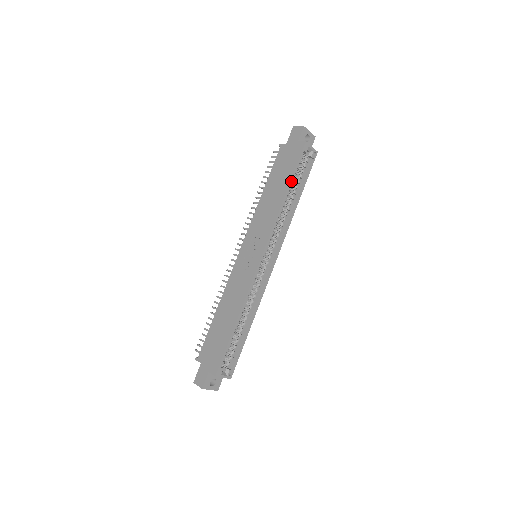
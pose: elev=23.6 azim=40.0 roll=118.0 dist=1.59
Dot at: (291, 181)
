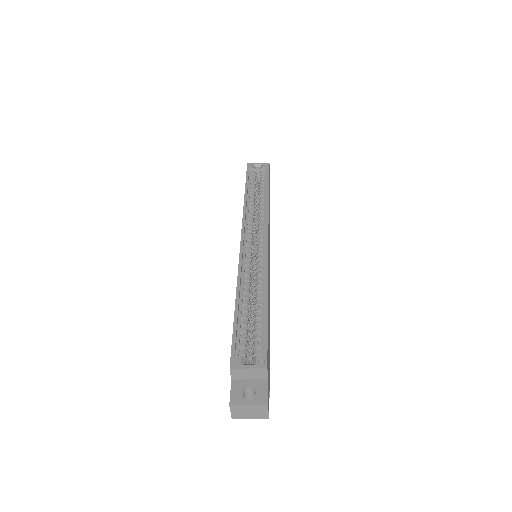
Dot at: (246, 186)
